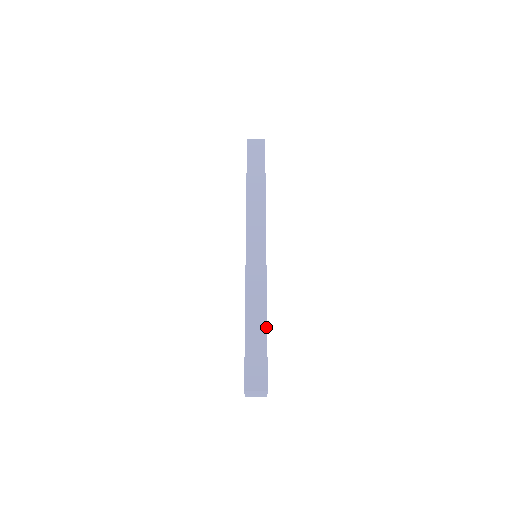
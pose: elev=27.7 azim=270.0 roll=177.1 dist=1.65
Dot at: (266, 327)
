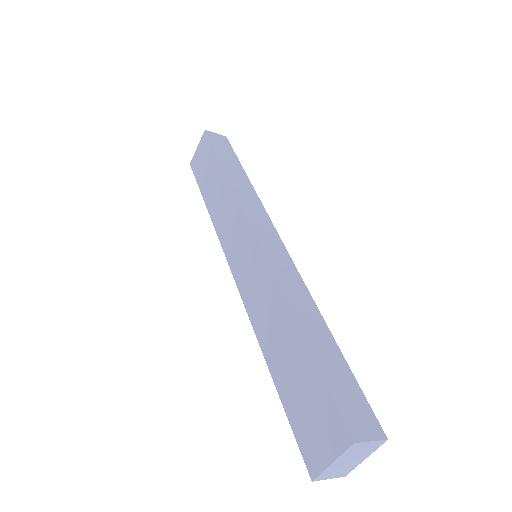
Dot at: (332, 336)
